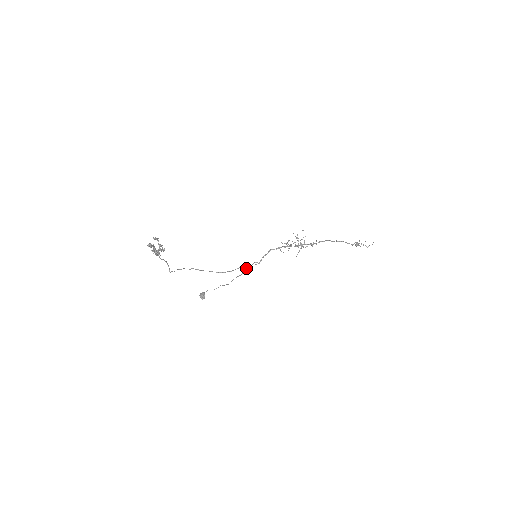
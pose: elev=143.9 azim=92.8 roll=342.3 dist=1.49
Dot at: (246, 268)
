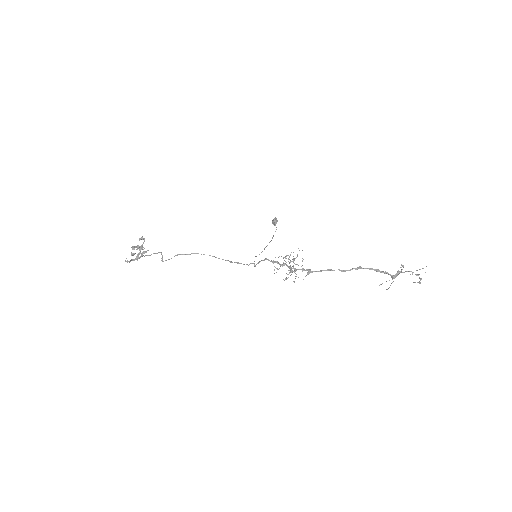
Dot at: occluded
